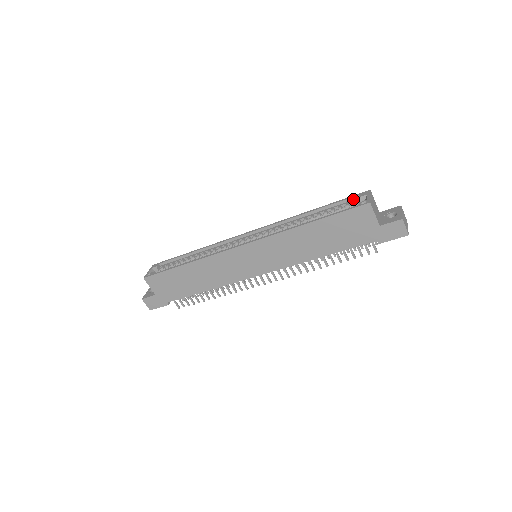
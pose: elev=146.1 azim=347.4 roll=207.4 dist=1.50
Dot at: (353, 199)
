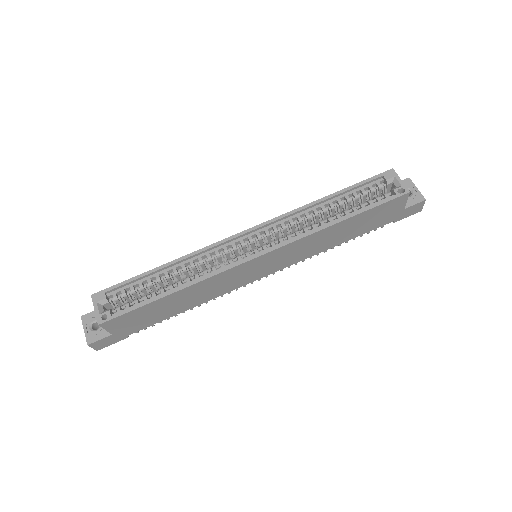
Dot at: (375, 180)
